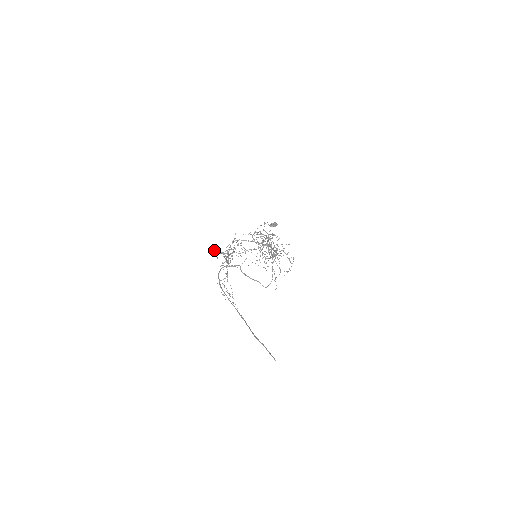
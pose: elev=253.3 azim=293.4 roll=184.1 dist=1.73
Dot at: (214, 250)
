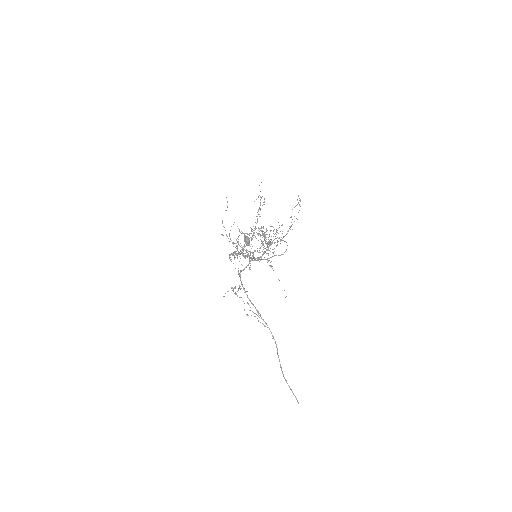
Dot at: occluded
